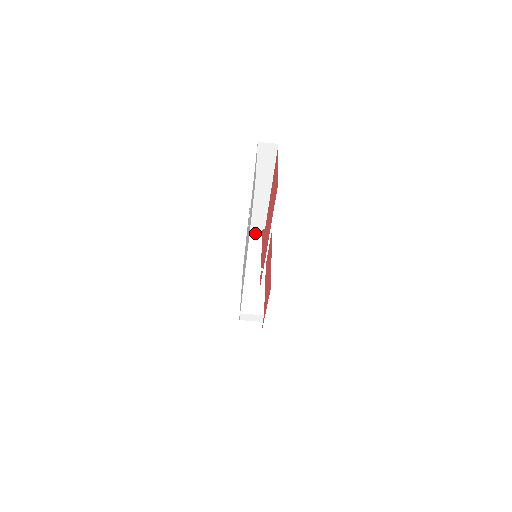
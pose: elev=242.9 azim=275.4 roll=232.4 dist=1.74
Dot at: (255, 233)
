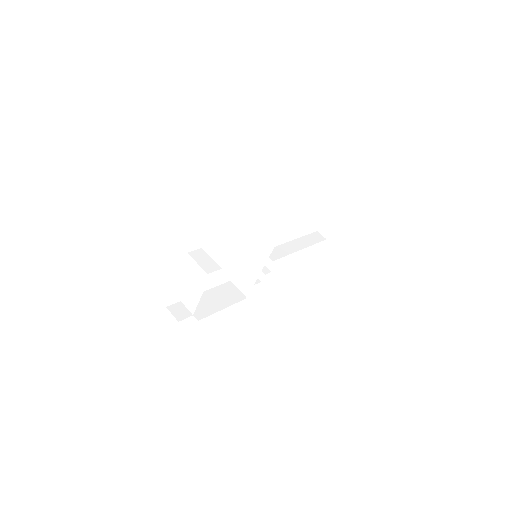
Dot at: (239, 280)
